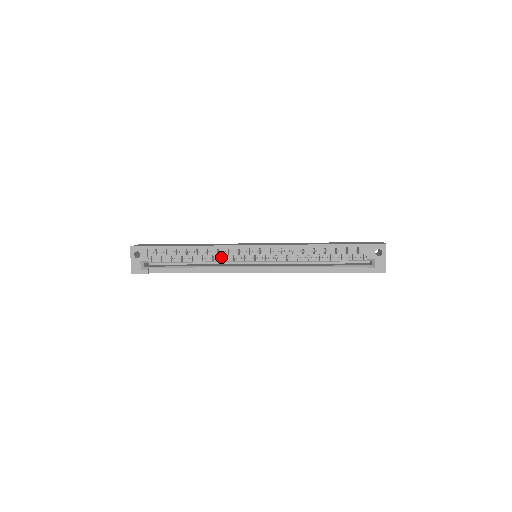
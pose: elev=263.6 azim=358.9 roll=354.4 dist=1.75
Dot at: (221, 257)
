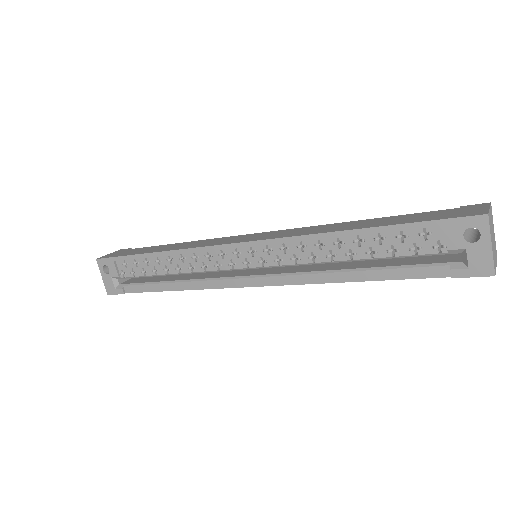
Dot at: (201, 265)
